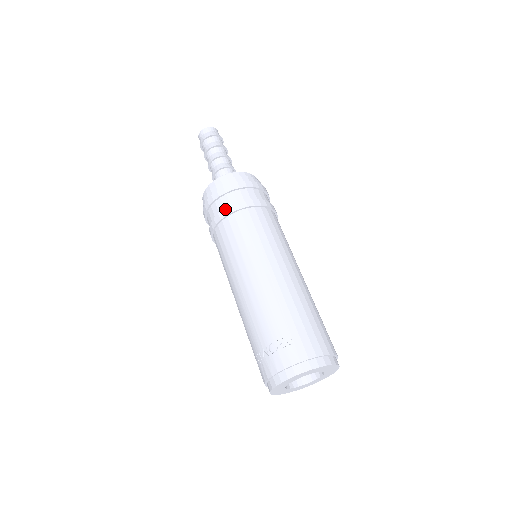
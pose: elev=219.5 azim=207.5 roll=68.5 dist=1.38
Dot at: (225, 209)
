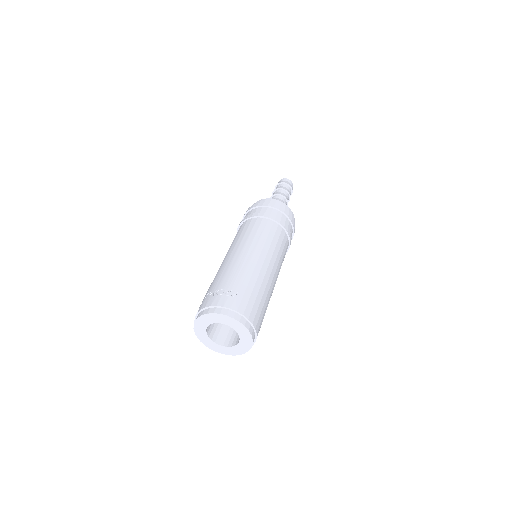
Dot at: (260, 213)
